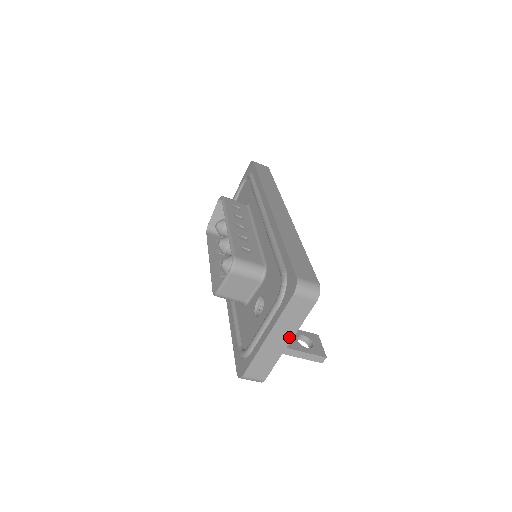
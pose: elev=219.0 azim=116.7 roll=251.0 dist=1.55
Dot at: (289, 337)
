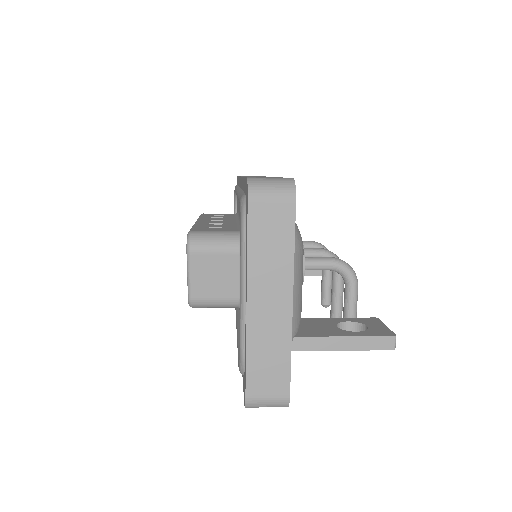
Dot at: (286, 290)
